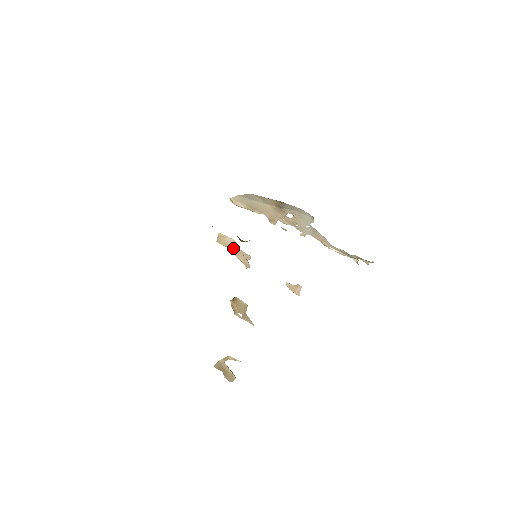
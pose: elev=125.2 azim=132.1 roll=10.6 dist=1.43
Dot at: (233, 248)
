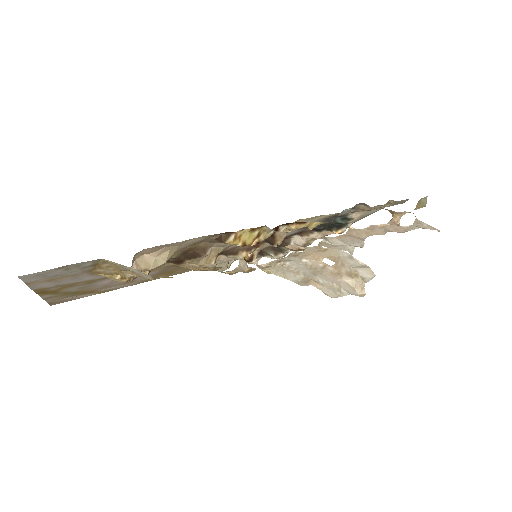
Dot at: occluded
